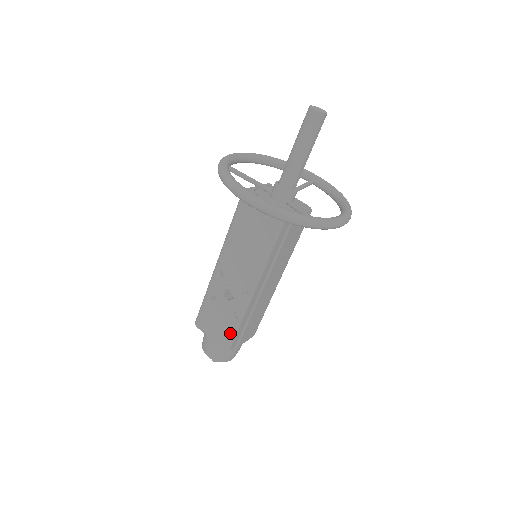
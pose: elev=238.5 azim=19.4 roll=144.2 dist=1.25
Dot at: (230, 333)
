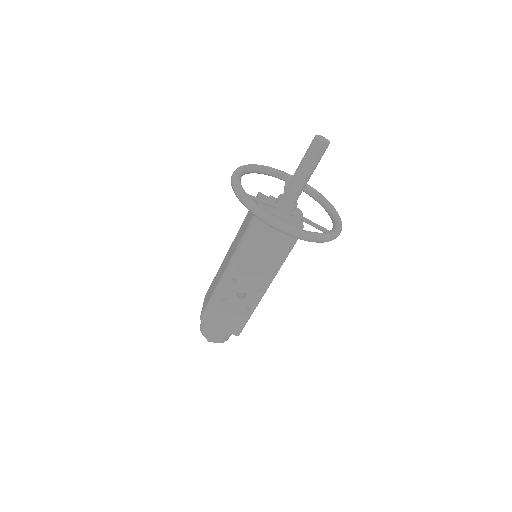
Dot at: (242, 323)
